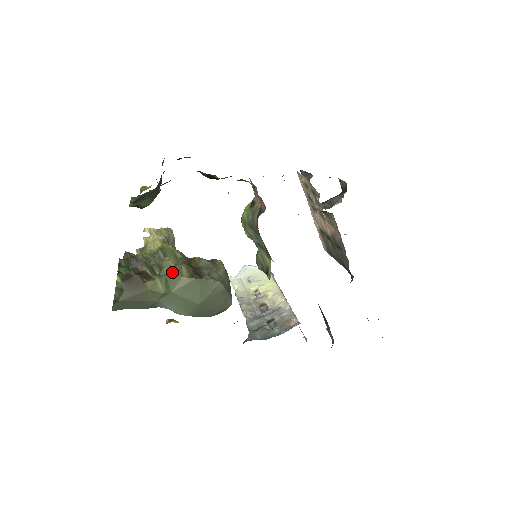
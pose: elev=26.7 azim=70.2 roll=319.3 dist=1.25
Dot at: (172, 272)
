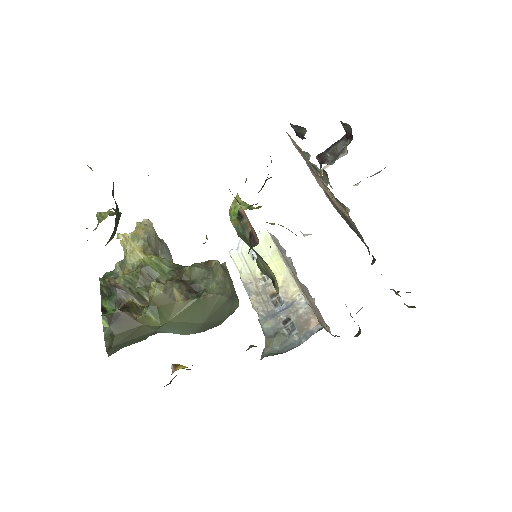
Dot at: (163, 300)
